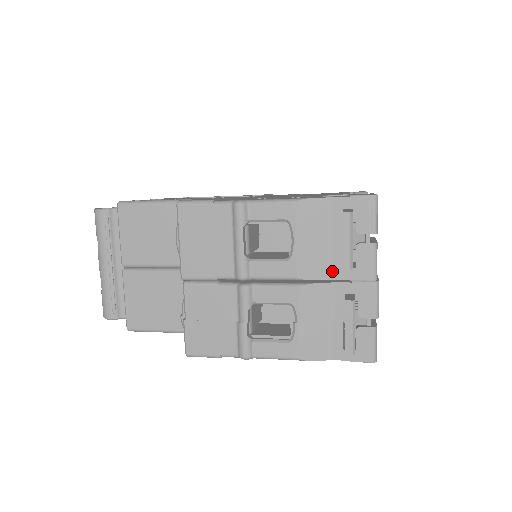
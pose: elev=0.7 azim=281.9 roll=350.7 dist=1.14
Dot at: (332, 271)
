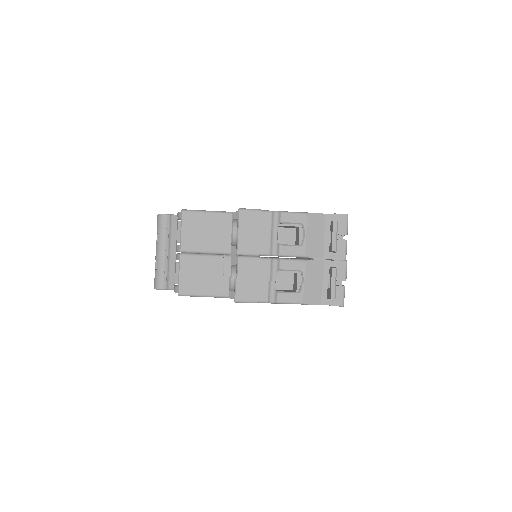
Dot at: (323, 254)
